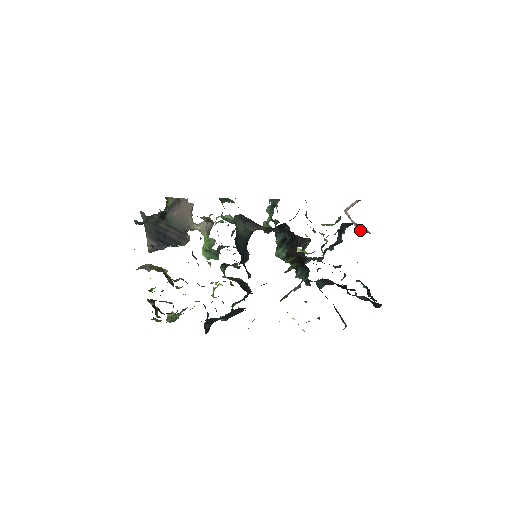
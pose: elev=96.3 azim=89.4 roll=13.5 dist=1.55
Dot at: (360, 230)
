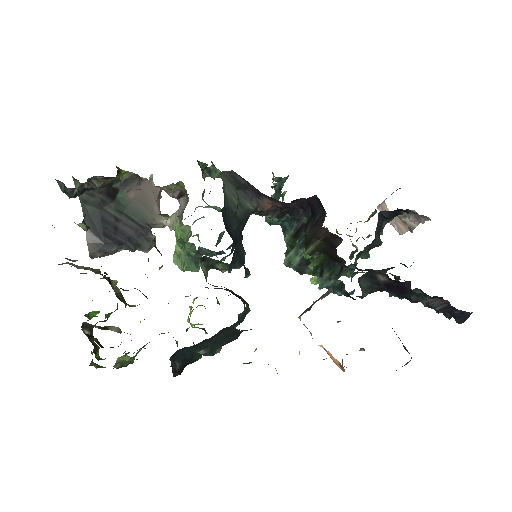
Dot at: (404, 230)
